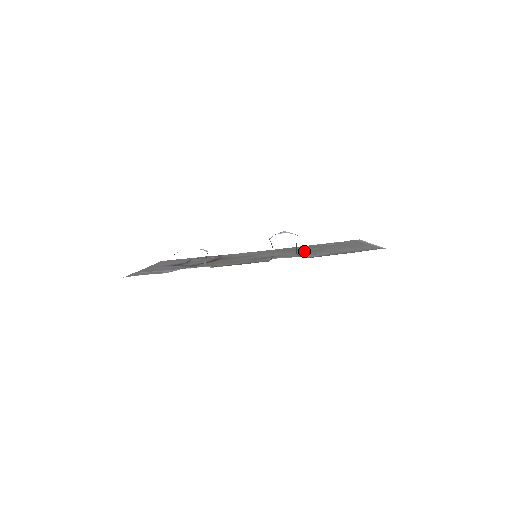
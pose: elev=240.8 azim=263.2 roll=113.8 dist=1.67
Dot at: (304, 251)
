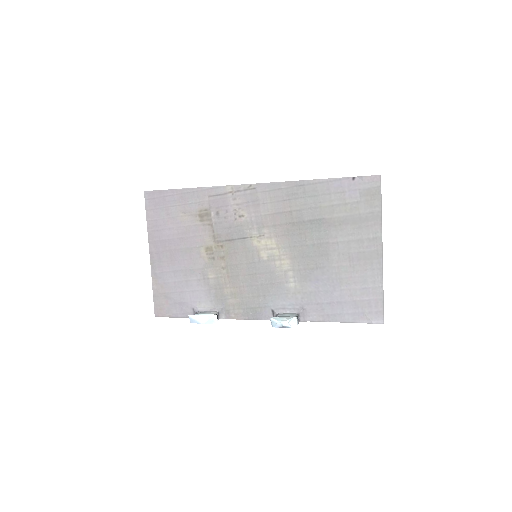
Dot at: (306, 250)
